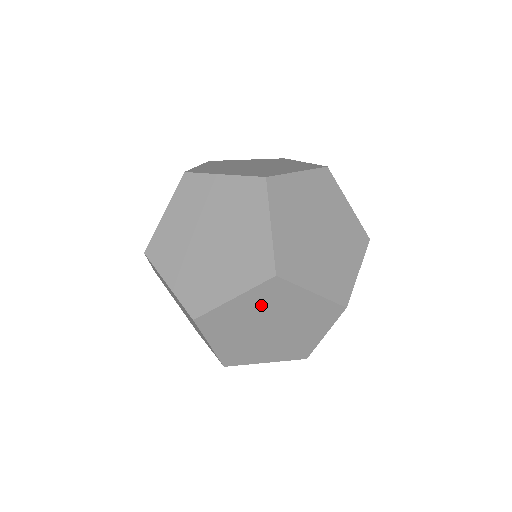
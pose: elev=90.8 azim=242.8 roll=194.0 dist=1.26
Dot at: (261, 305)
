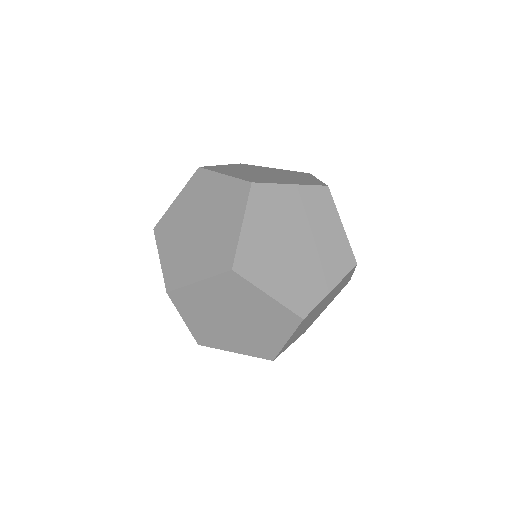
Dot at: (267, 220)
